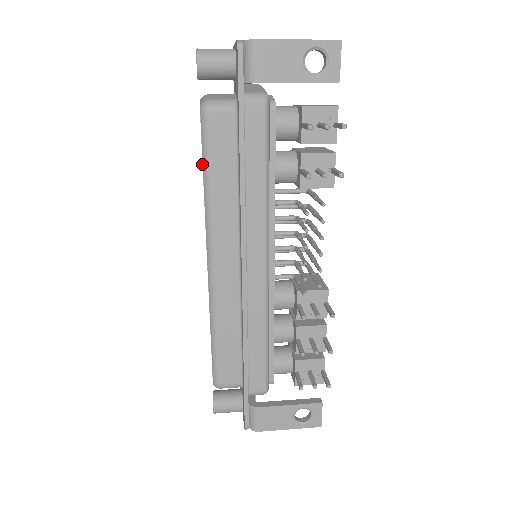
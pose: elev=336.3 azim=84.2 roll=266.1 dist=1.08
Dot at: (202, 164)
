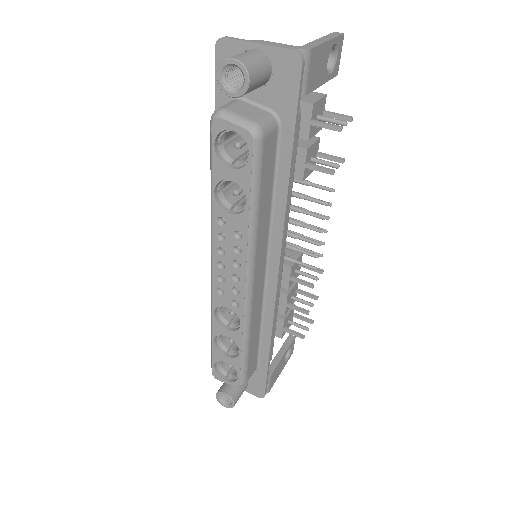
Dot at: (250, 196)
